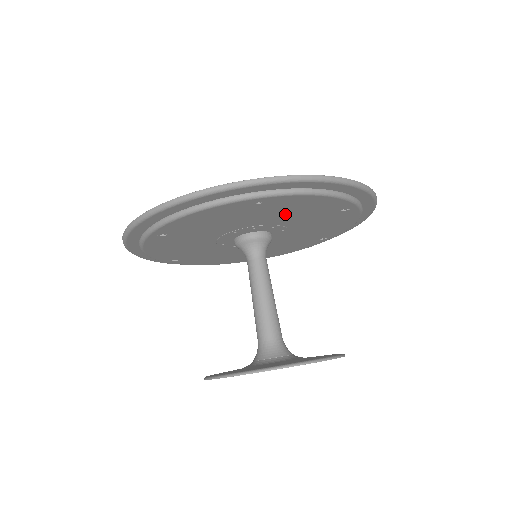
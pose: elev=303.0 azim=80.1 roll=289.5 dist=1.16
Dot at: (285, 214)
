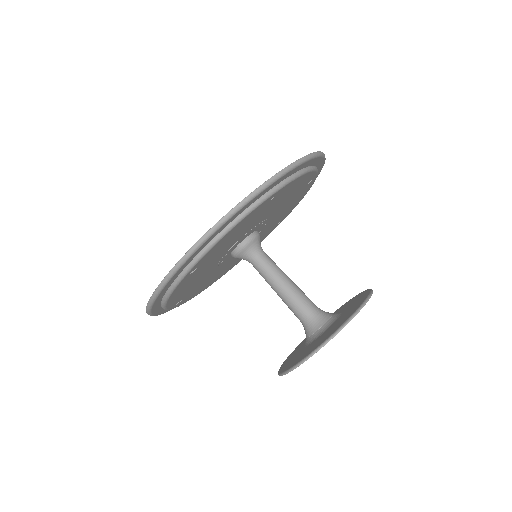
Dot at: (277, 204)
